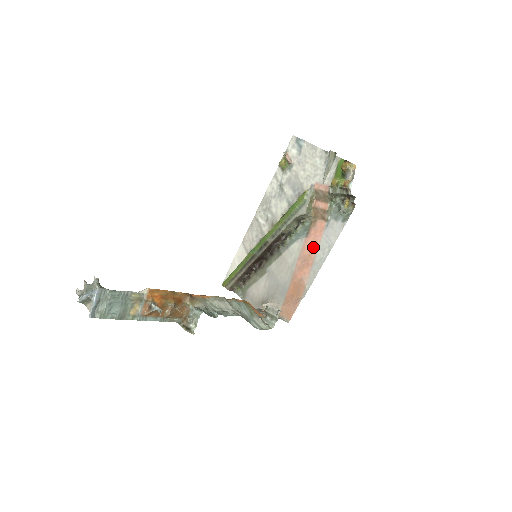
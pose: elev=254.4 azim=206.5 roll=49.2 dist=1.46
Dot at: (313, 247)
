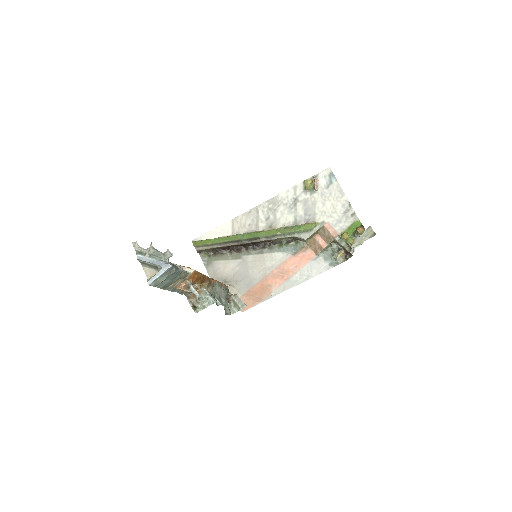
Dot at: (294, 267)
